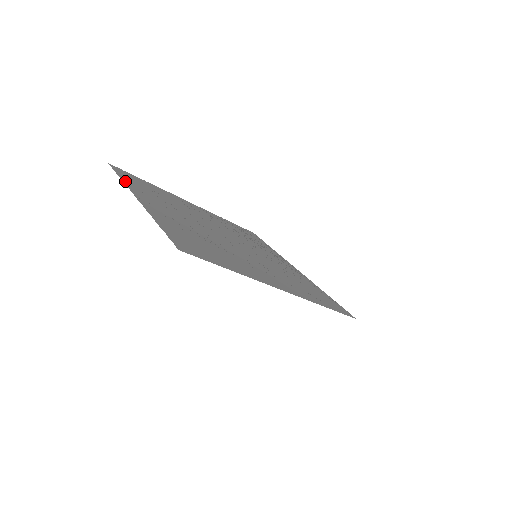
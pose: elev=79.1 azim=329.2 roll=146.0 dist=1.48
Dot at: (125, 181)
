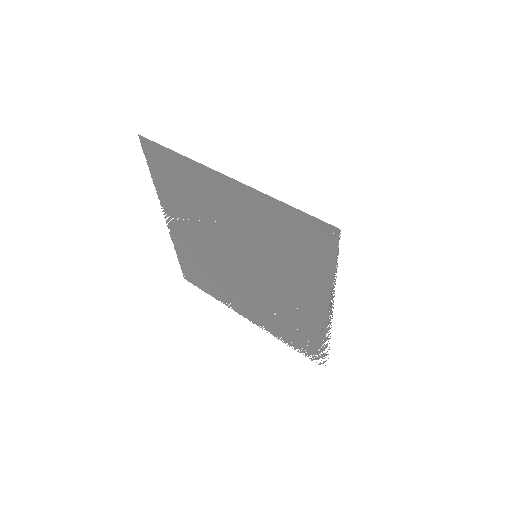
Dot at: (177, 250)
